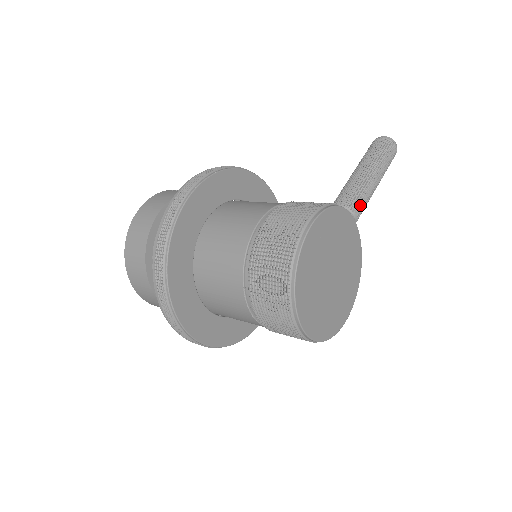
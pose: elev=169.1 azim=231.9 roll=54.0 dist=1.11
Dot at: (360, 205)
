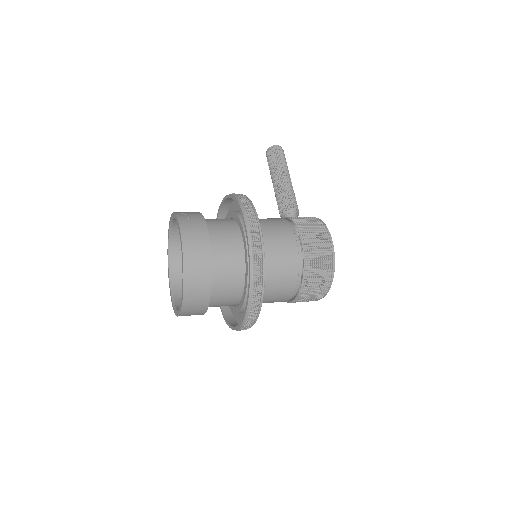
Dot at: (297, 206)
